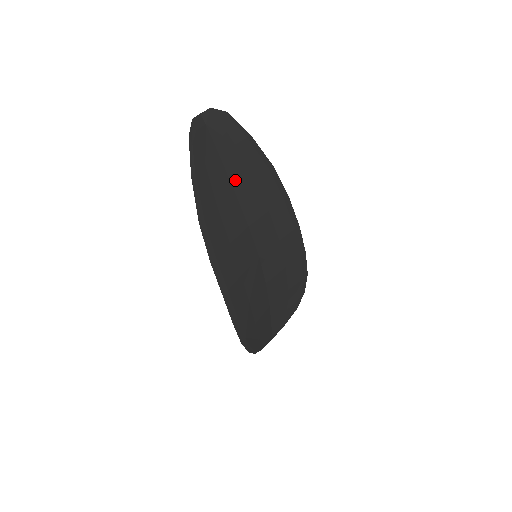
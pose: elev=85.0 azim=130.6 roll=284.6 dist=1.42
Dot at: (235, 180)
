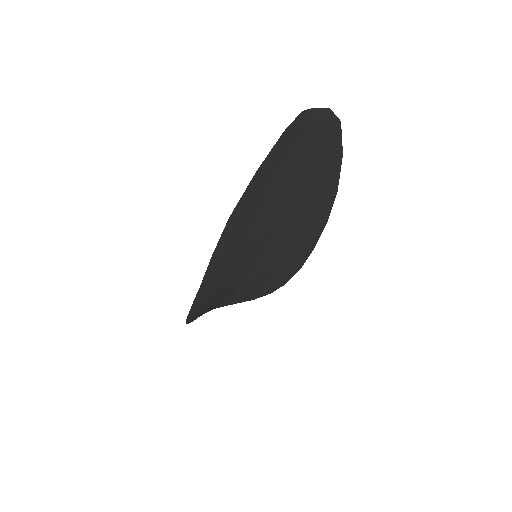
Dot at: (293, 188)
